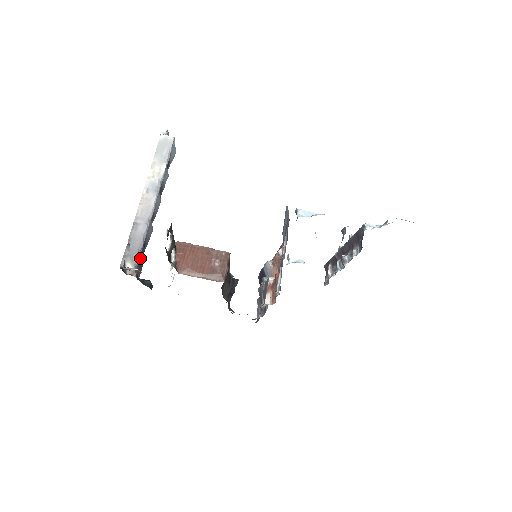
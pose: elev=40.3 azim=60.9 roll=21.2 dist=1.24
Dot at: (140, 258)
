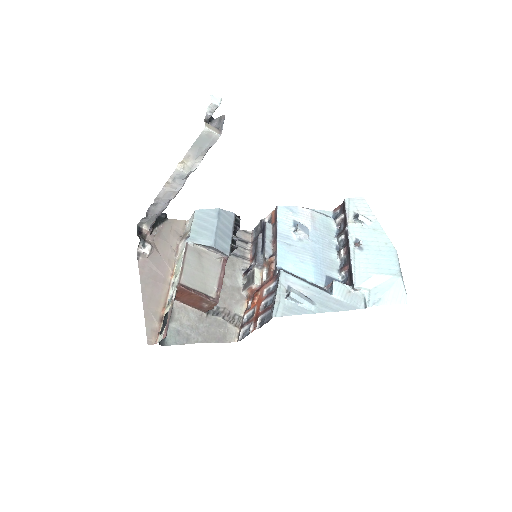
Dot at: occluded
